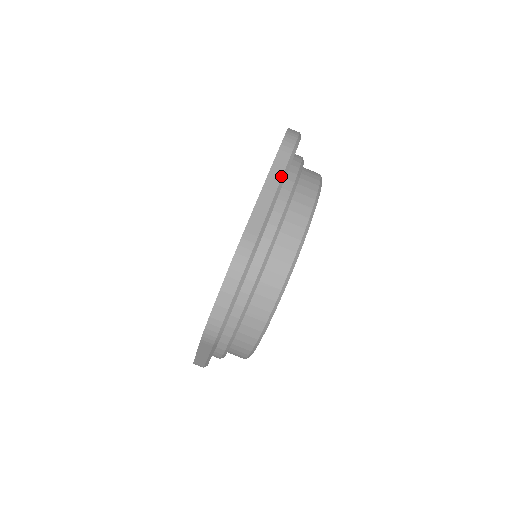
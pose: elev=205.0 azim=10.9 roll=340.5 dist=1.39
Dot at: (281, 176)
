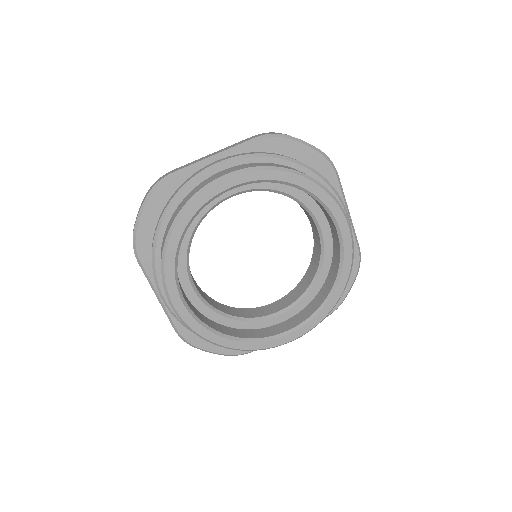
Dot at: (230, 148)
